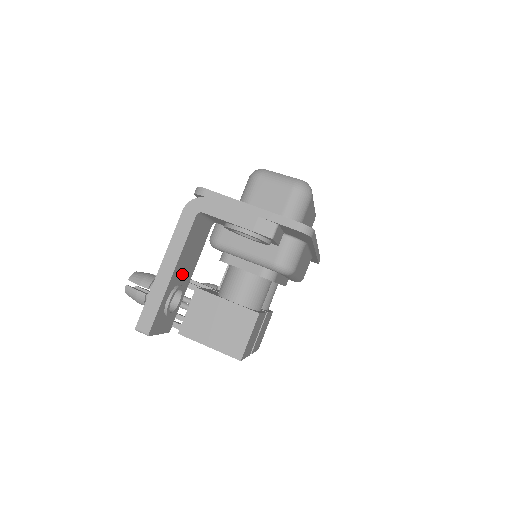
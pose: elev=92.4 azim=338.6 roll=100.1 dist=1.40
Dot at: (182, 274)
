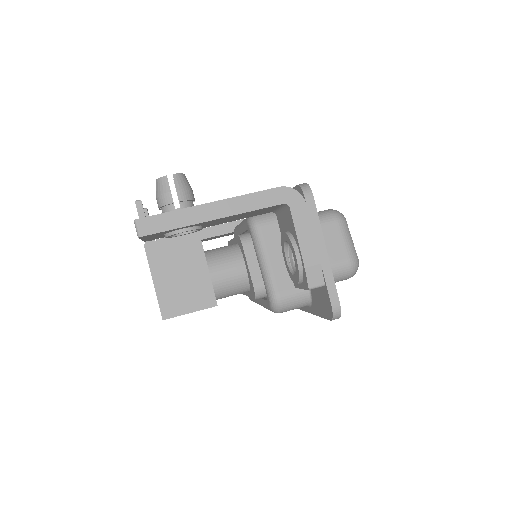
Dot at: (214, 222)
